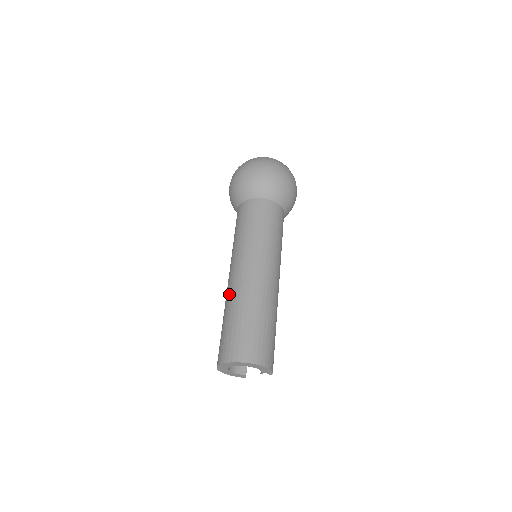
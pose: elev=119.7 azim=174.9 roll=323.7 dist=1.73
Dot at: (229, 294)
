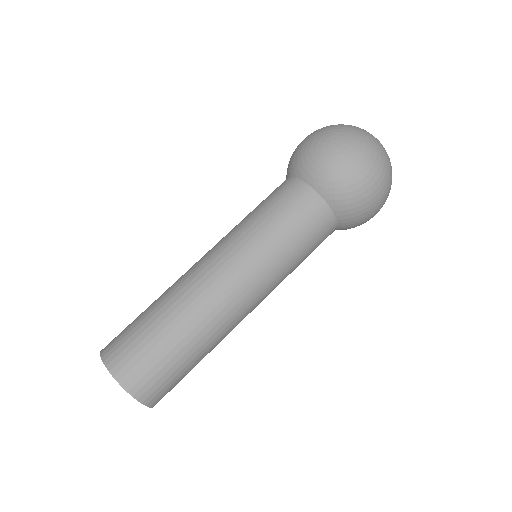
Dot at: (182, 286)
